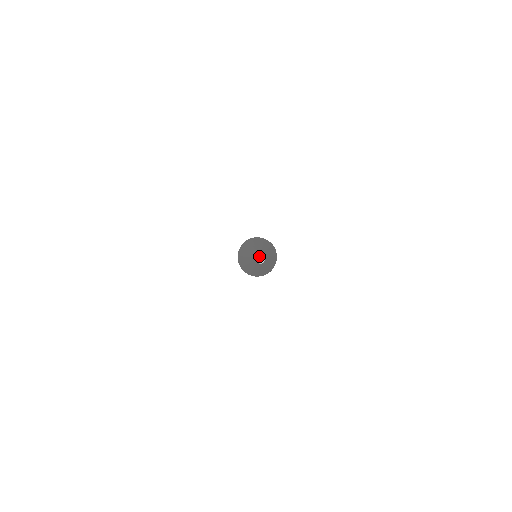
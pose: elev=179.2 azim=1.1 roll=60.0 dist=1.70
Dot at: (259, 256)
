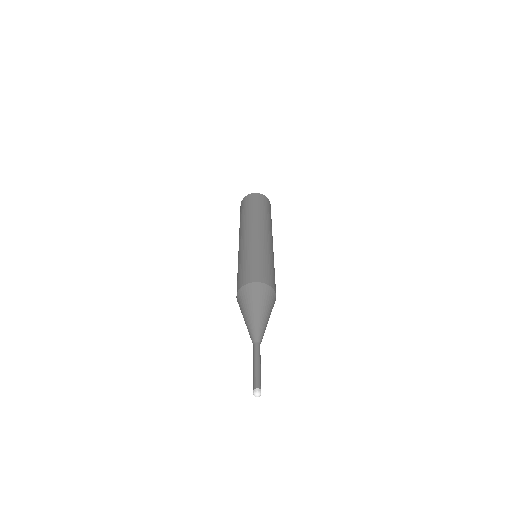
Dot at: (258, 393)
